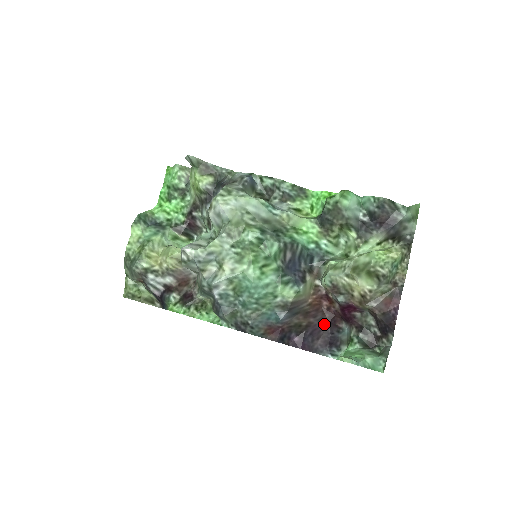
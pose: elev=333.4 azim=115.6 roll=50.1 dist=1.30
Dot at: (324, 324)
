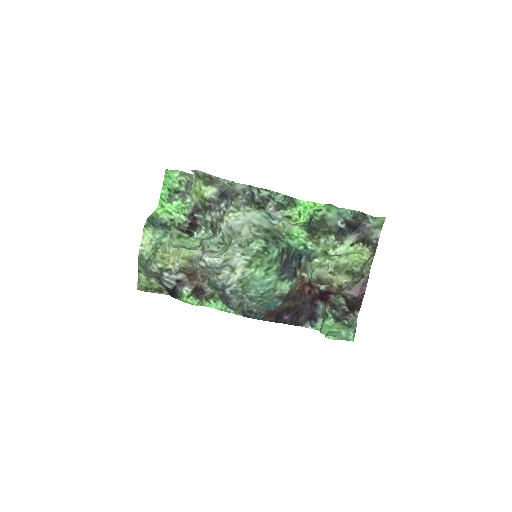
Dot at: (306, 304)
